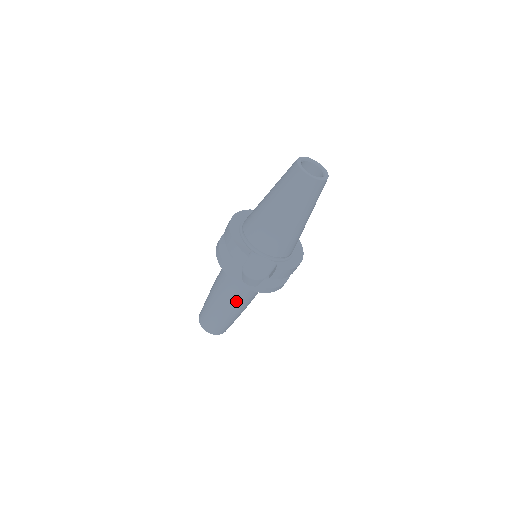
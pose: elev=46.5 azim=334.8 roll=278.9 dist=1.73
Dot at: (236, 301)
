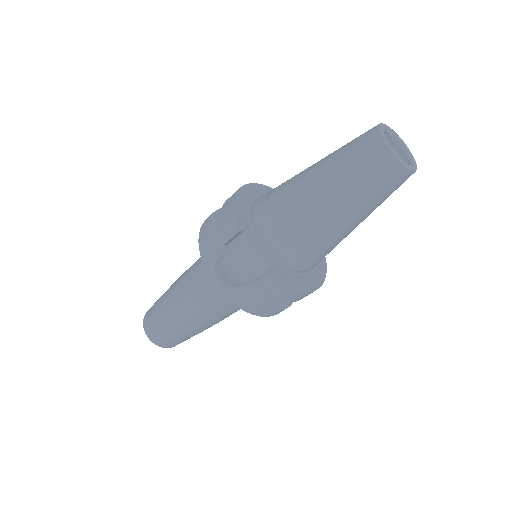
Dot at: (197, 304)
